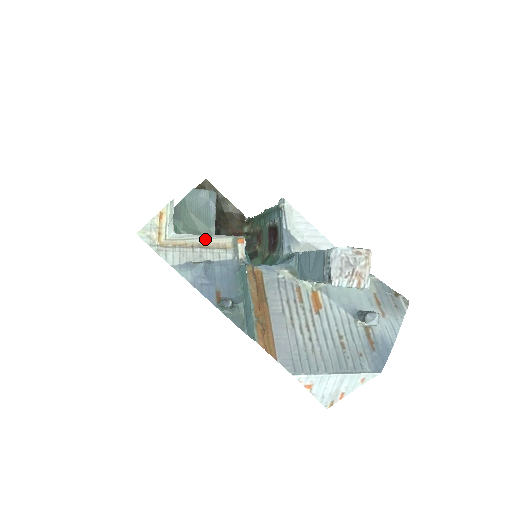
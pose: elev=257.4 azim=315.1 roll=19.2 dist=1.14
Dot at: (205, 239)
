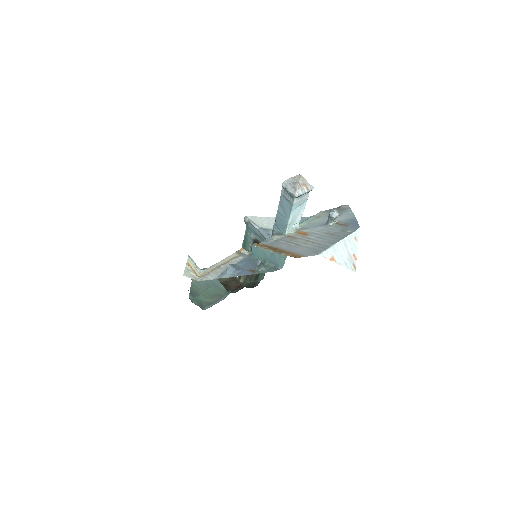
Dot at: (221, 262)
